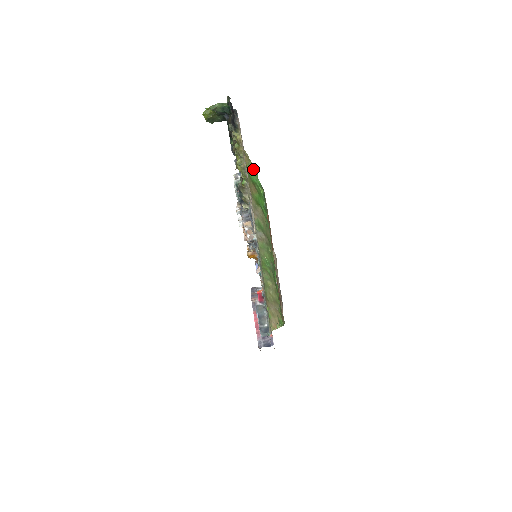
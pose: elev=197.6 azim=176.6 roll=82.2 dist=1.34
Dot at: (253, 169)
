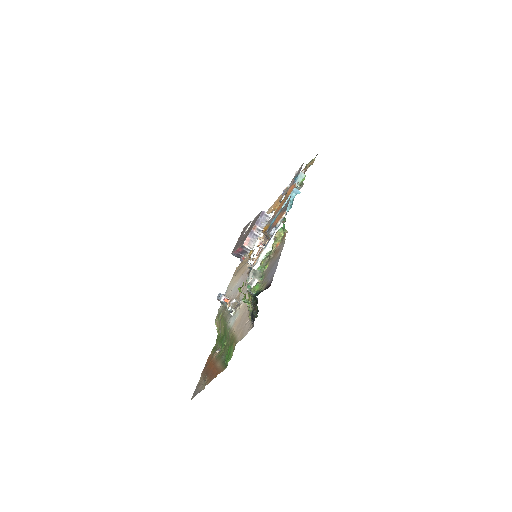
Dot at: (232, 355)
